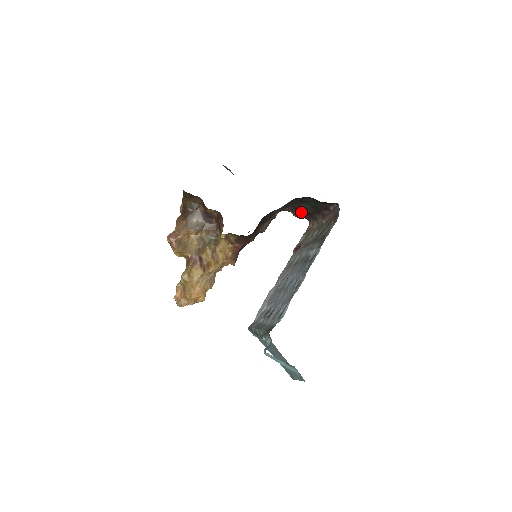
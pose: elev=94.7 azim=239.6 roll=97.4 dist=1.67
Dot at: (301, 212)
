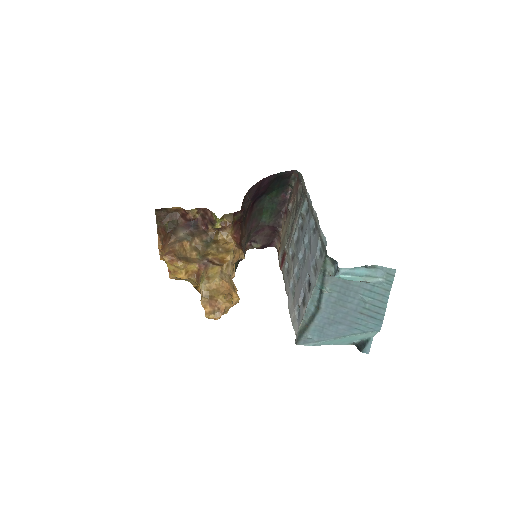
Dot at: (263, 235)
